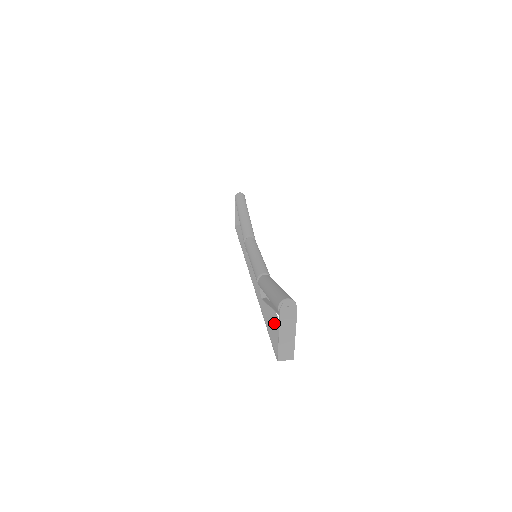
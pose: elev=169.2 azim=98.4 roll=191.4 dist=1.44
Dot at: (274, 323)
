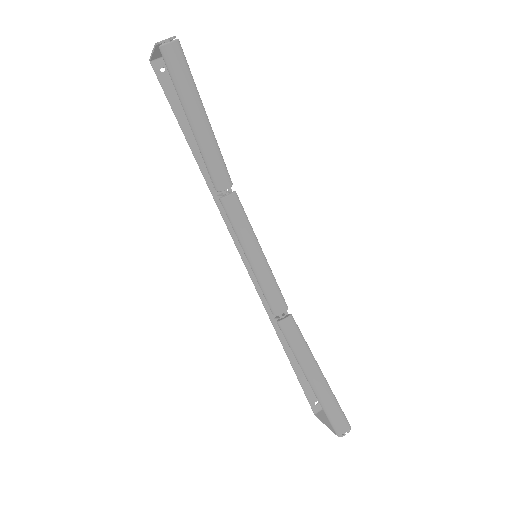
Dot at: occluded
